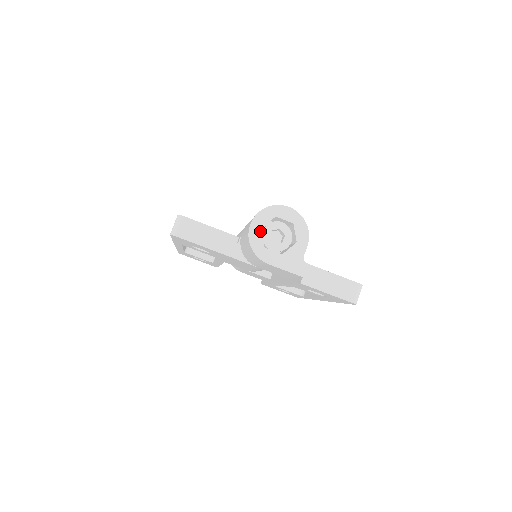
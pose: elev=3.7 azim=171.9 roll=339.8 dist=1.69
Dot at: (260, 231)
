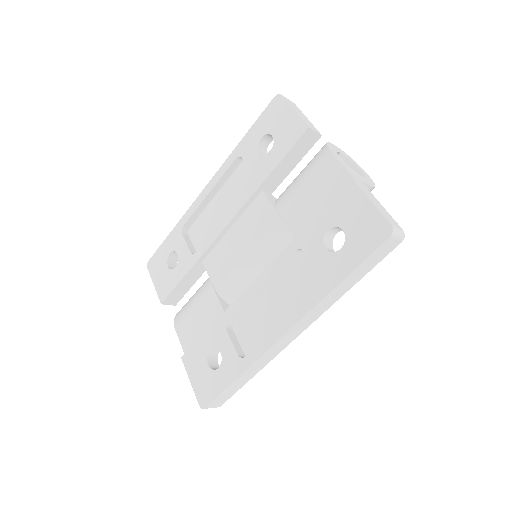
Dot at: (339, 151)
